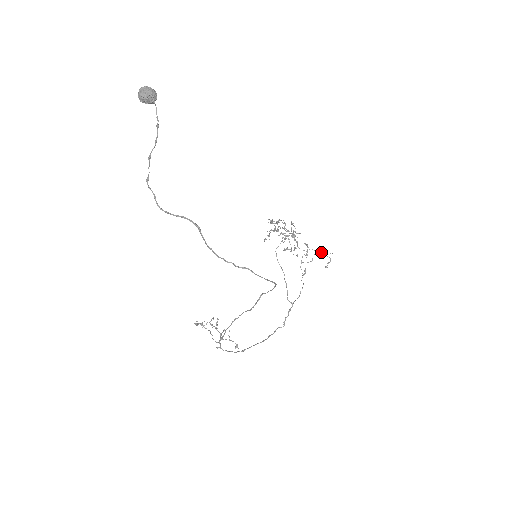
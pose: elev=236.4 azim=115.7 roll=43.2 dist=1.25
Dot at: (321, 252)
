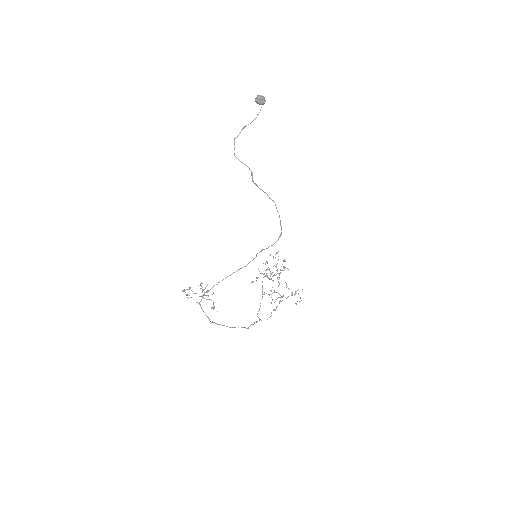
Dot at: (295, 294)
